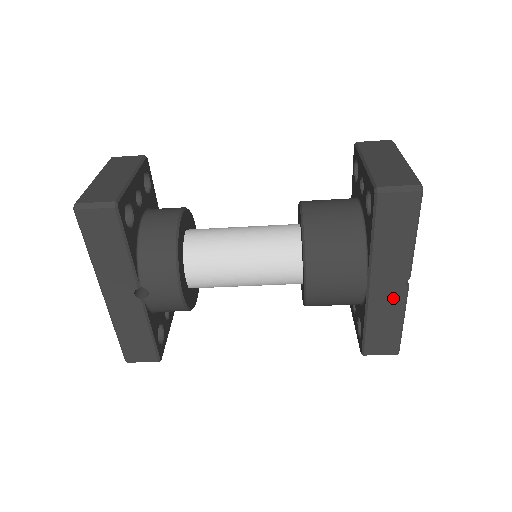
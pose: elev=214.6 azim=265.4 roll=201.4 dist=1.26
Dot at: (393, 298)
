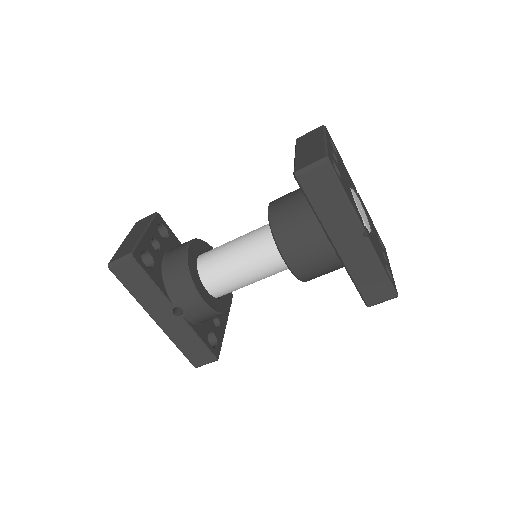
Dot at: (361, 251)
